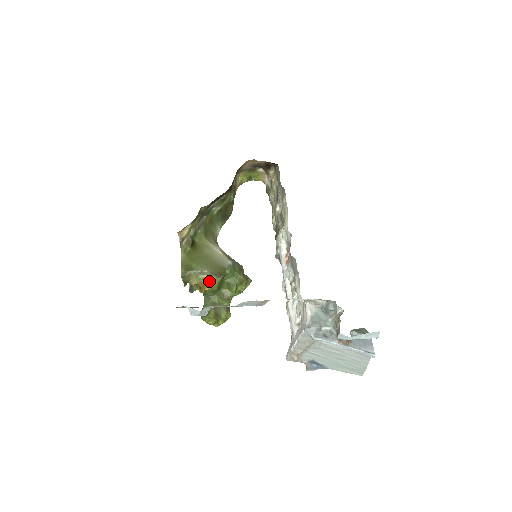
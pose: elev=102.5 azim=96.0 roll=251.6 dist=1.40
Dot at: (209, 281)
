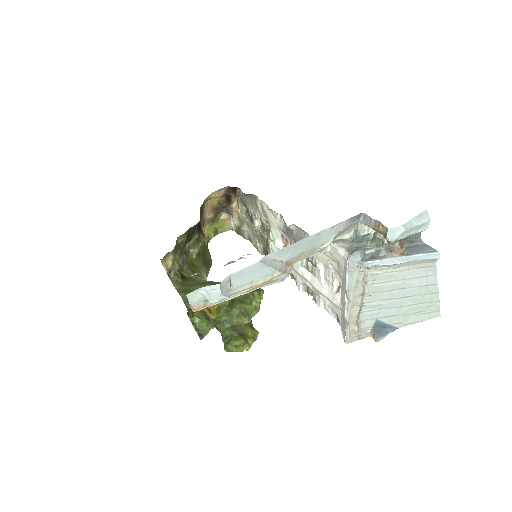
Dot at: occluded
